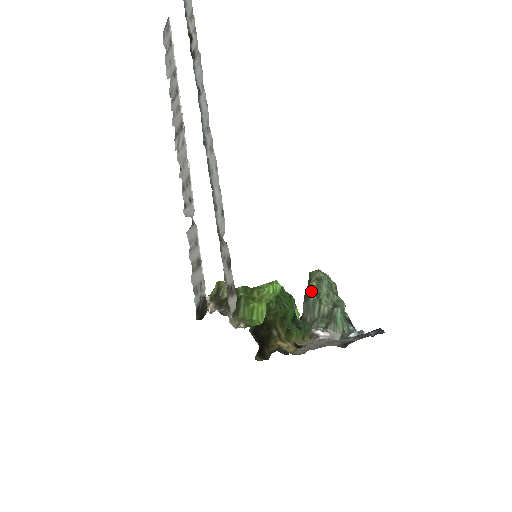
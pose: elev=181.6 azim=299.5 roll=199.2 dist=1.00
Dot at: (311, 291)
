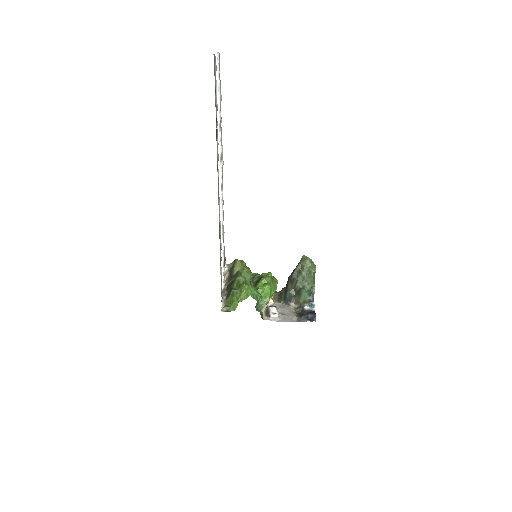
Dot at: (294, 273)
